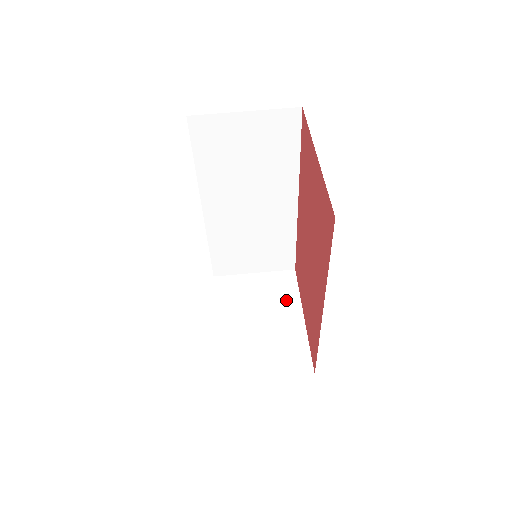
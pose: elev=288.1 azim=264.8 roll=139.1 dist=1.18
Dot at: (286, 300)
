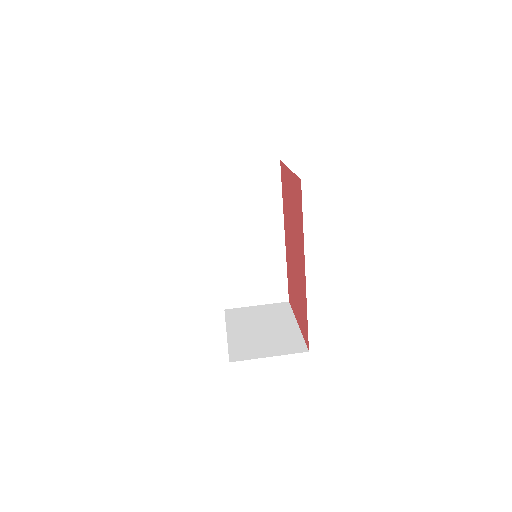
Dot at: (283, 317)
